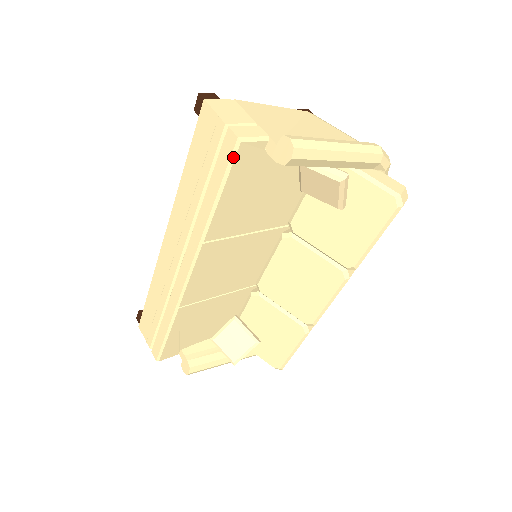
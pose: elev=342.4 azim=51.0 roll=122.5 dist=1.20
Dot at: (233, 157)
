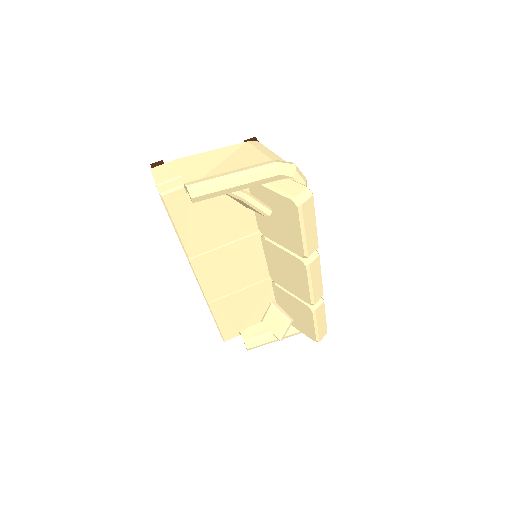
Dot at: (165, 205)
